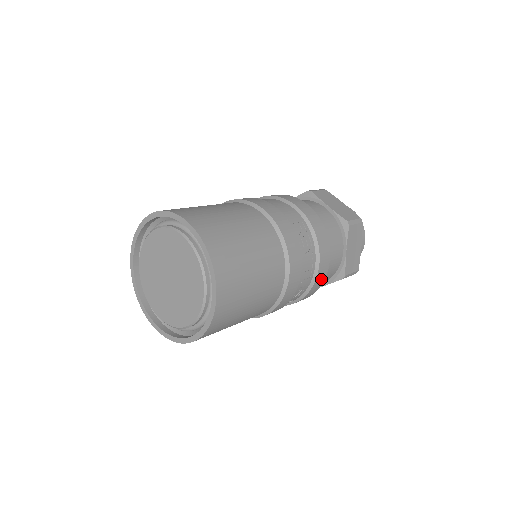
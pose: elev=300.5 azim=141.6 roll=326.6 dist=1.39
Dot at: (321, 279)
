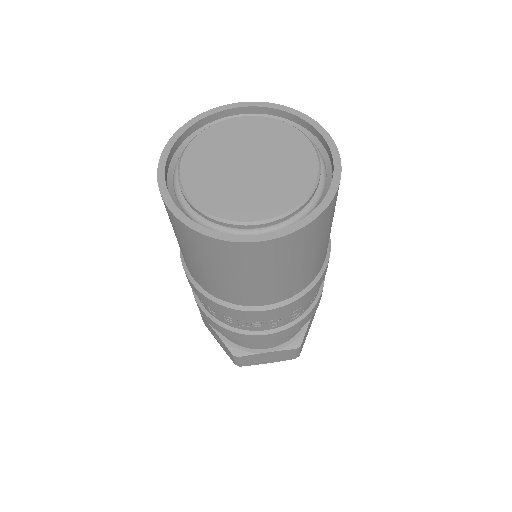
Dot at: (308, 318)
